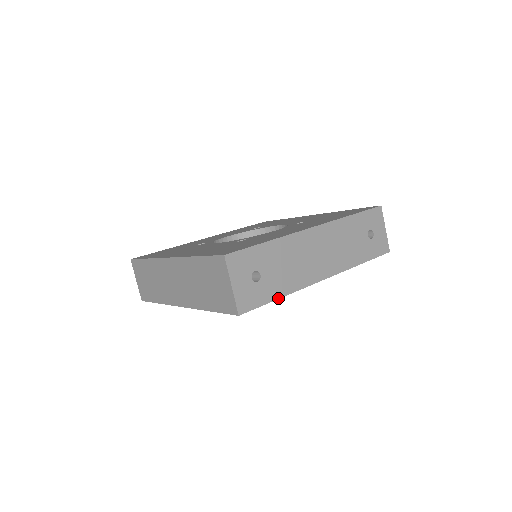
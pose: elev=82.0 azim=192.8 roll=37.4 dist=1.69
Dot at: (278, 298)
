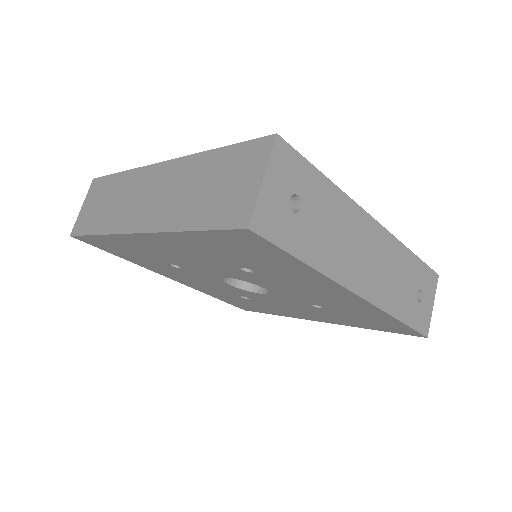
Dot at: (303, 261)
